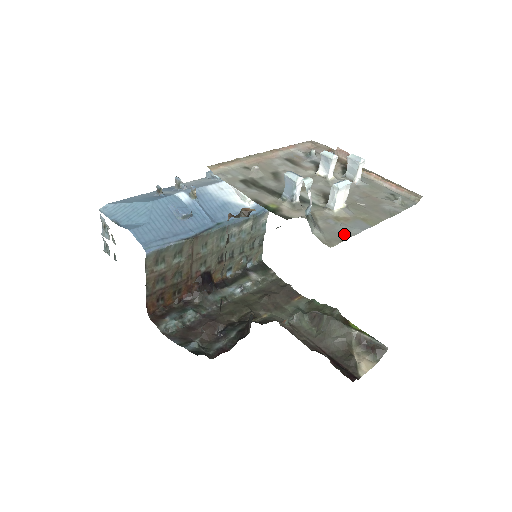
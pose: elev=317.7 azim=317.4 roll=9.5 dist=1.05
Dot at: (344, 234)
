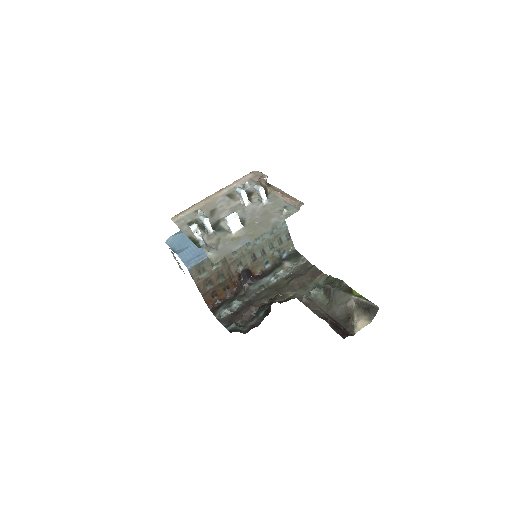
Dot at: (229, 251)
